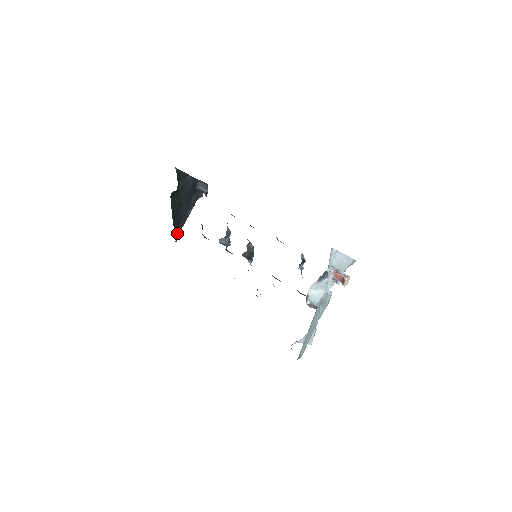
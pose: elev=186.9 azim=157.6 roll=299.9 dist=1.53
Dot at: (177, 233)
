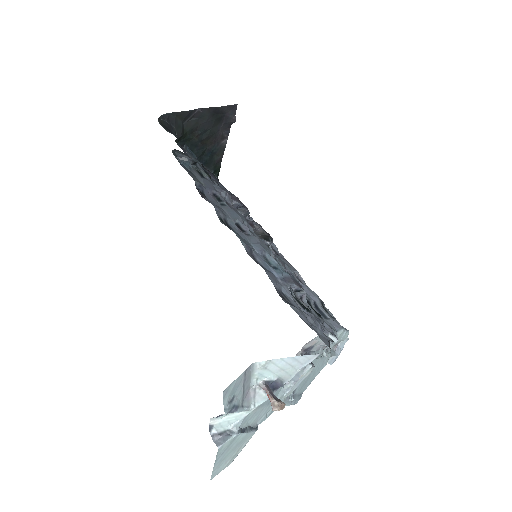
Dot at: (216, 168)
